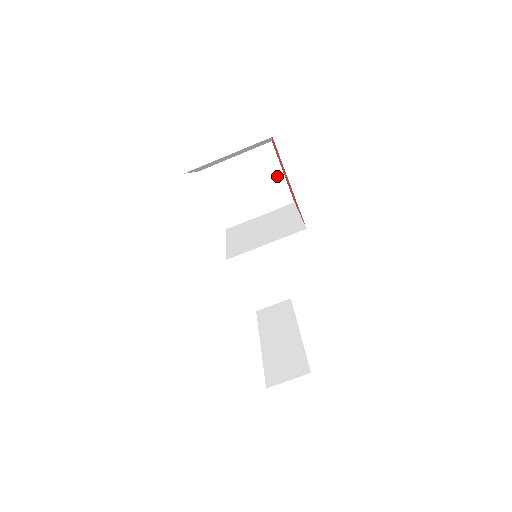
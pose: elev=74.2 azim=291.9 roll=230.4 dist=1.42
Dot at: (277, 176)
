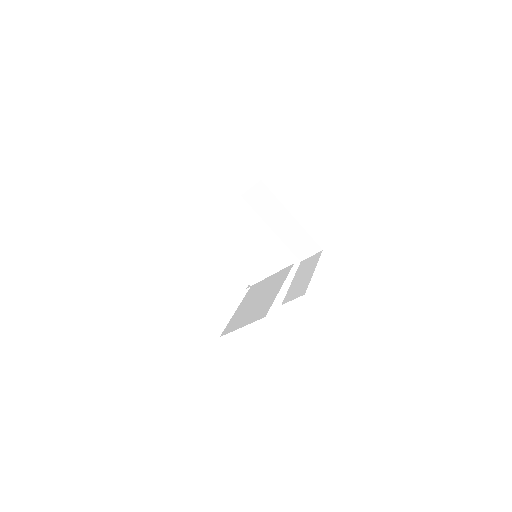
Dot at: occluded
